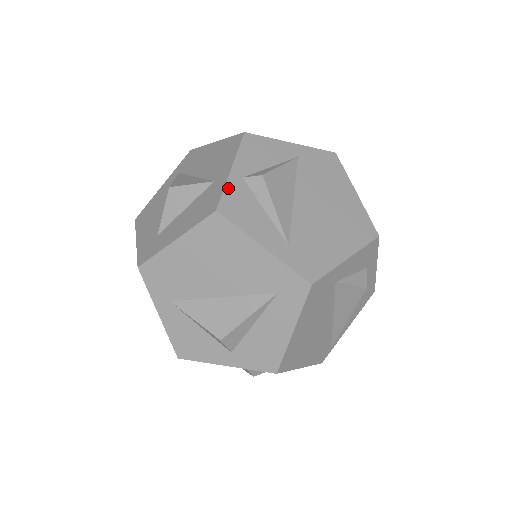
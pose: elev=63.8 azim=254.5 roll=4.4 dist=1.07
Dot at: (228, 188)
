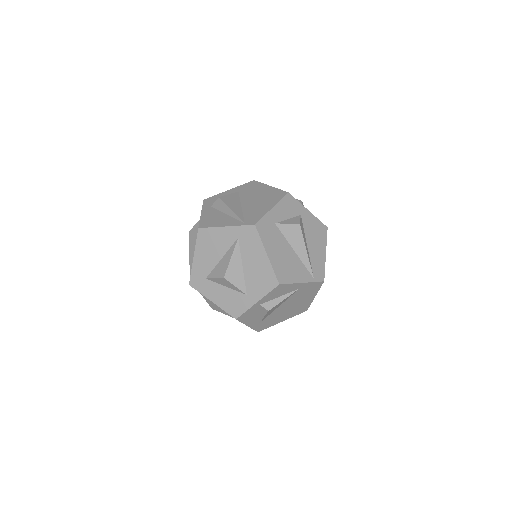
Dot at: (249, 310)
